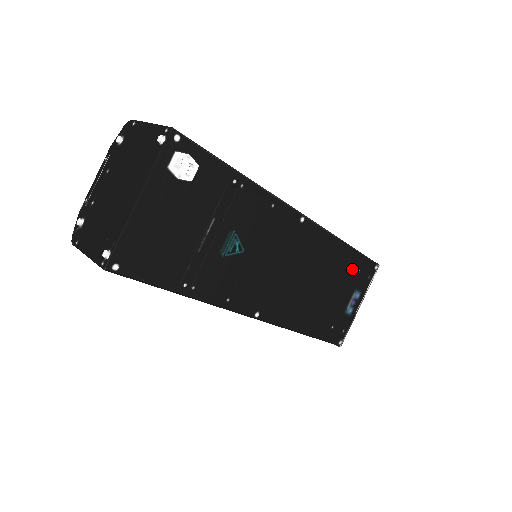
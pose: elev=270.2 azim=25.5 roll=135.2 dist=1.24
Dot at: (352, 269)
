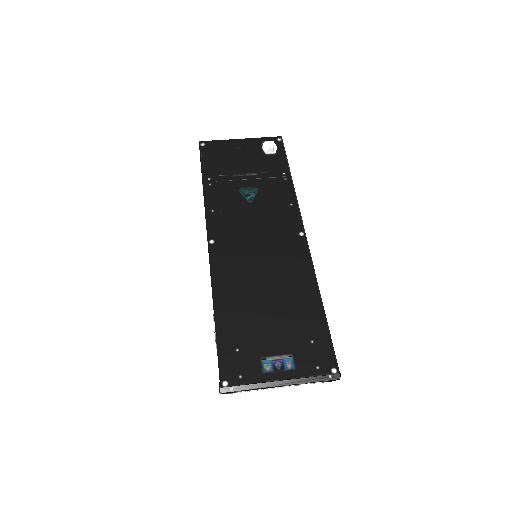
Dot at: (307, 329)
